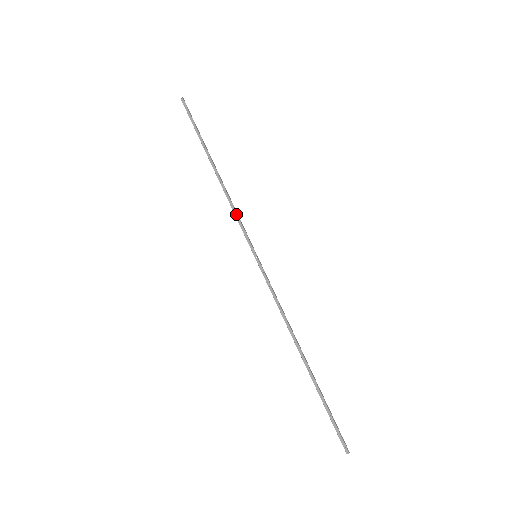
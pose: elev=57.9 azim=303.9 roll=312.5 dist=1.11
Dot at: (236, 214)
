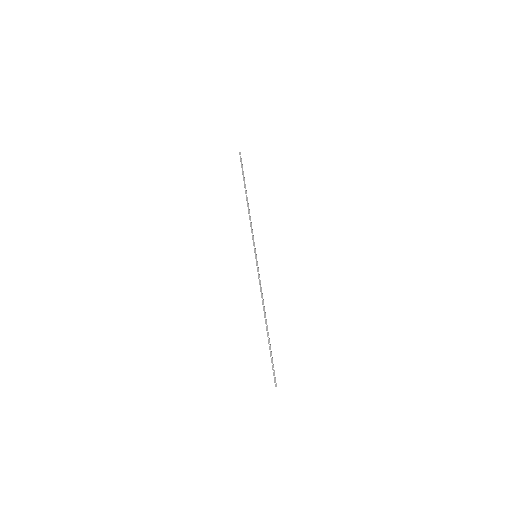
Dot at: occluded
